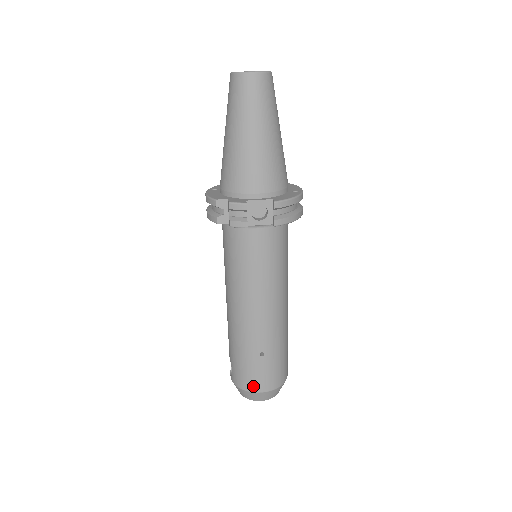
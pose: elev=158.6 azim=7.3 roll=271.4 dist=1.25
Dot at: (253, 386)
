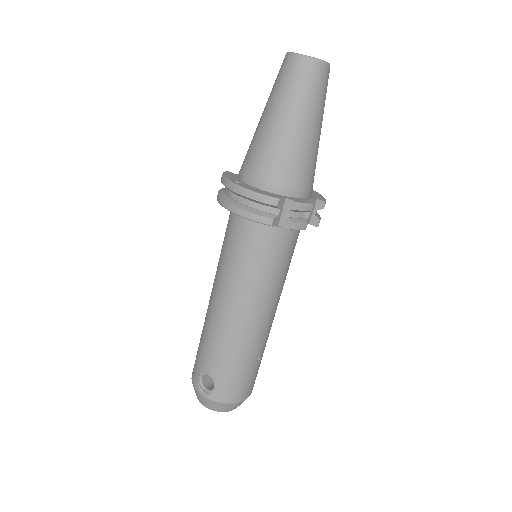
Dot at: (242, 395)
